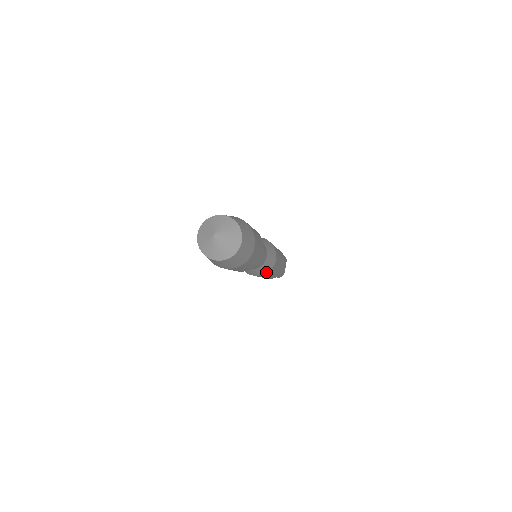
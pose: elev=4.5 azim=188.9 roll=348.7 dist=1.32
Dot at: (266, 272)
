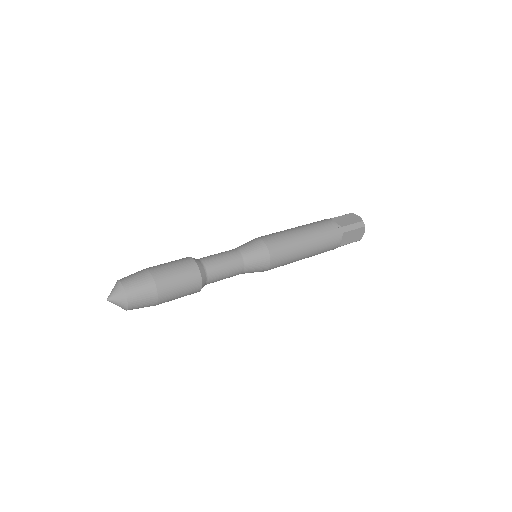
Dot at: (263, 271)
